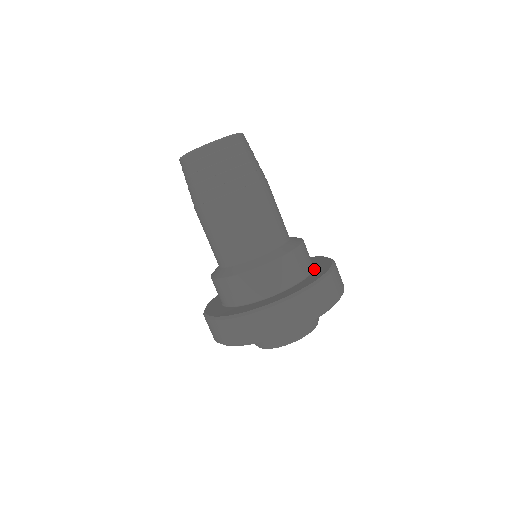
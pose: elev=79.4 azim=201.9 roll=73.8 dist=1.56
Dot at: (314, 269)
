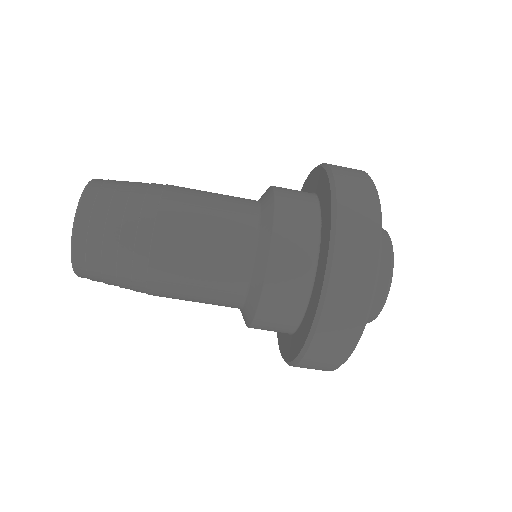
Dot at: (319, 204)
